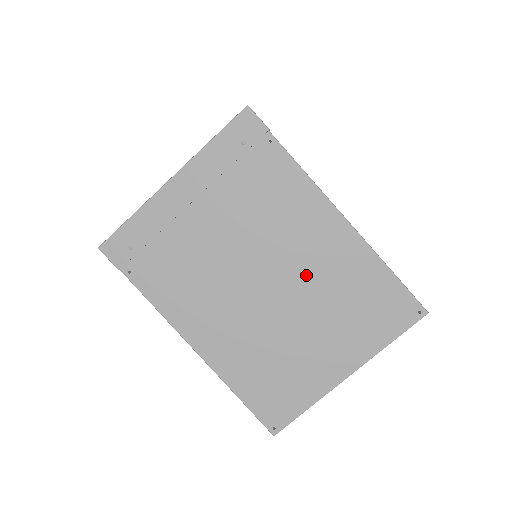
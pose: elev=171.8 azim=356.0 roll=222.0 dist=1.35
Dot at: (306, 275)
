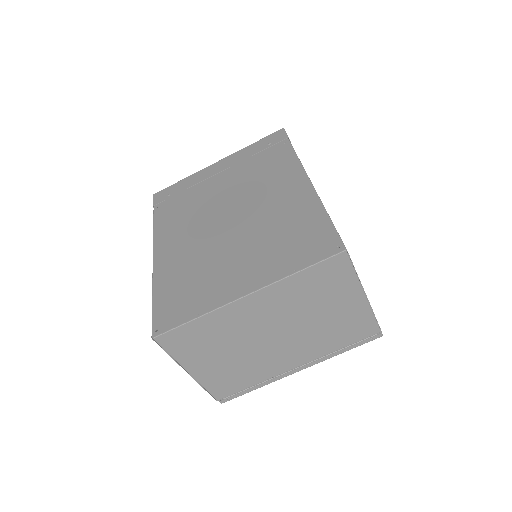
Dot at: (260, 214)
